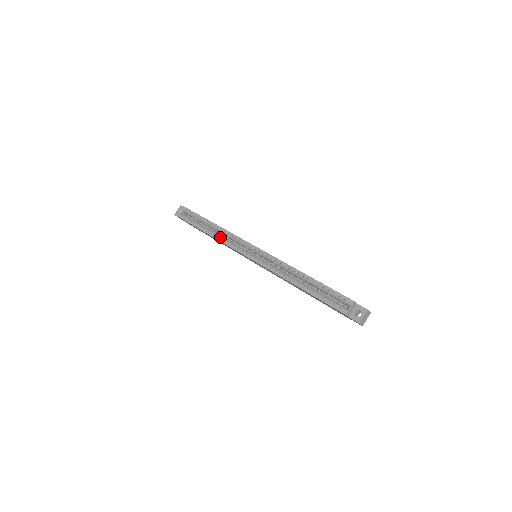
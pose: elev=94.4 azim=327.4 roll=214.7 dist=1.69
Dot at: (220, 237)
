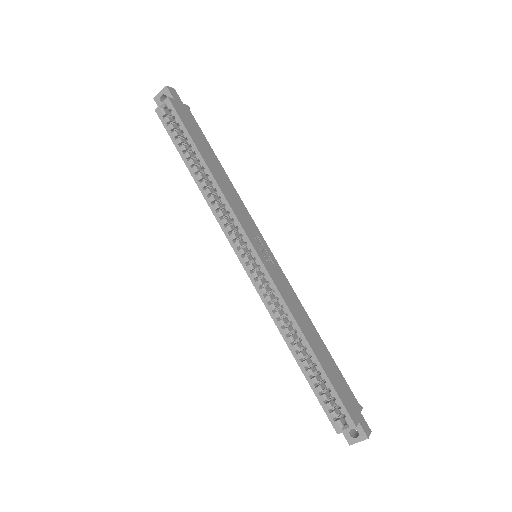
Dot at: (212, 201)
